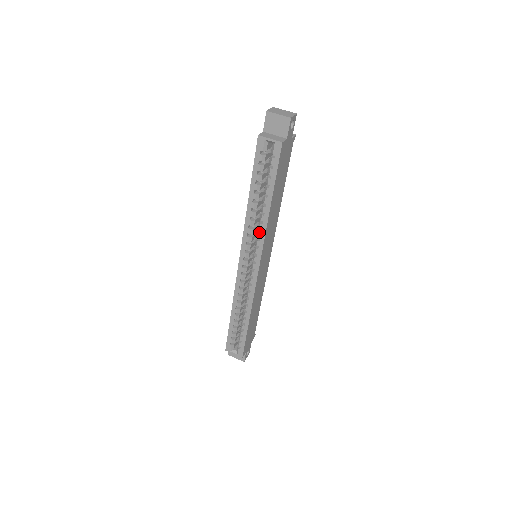
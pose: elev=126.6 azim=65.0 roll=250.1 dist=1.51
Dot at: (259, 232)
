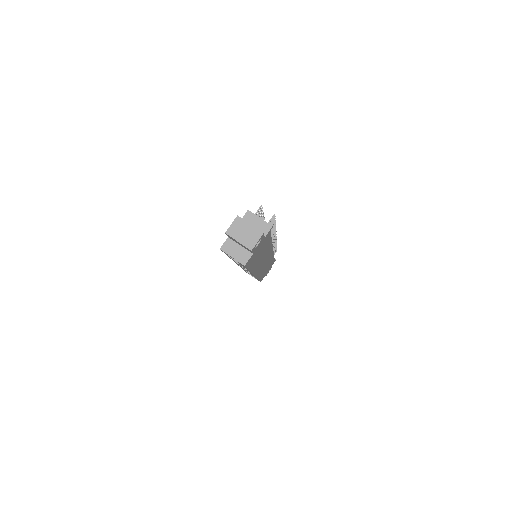
Dot at: (247, 270)
